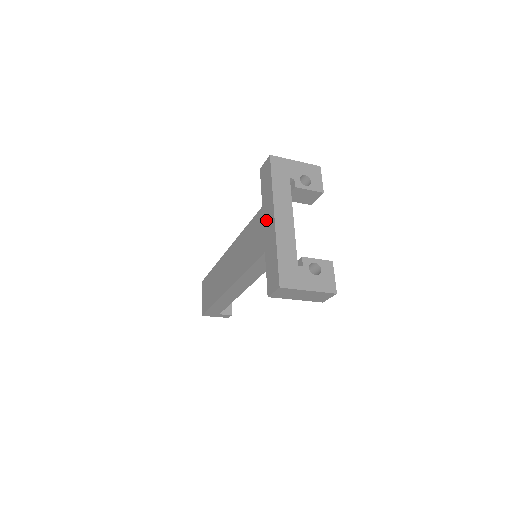
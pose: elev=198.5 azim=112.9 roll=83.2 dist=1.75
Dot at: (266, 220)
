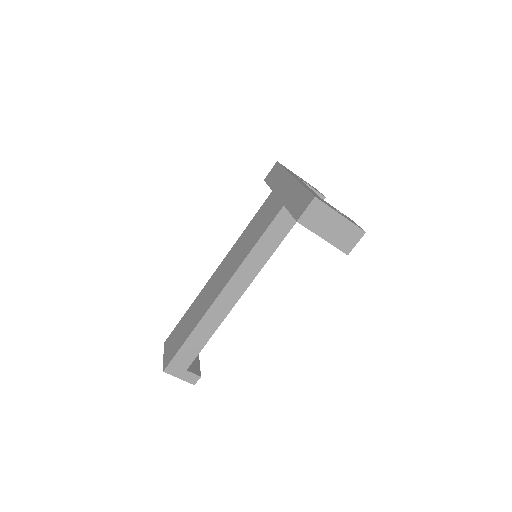
Dot at: (281, 189)
